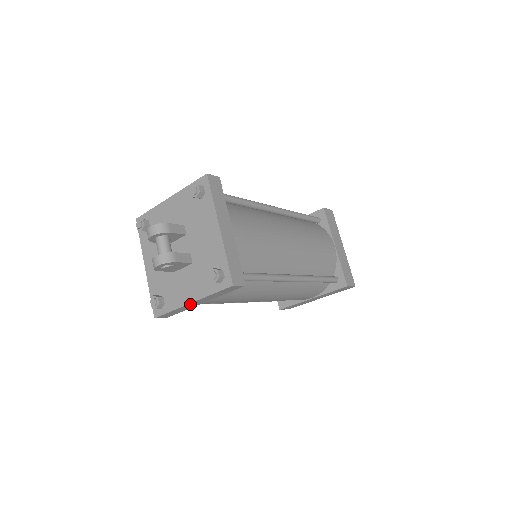
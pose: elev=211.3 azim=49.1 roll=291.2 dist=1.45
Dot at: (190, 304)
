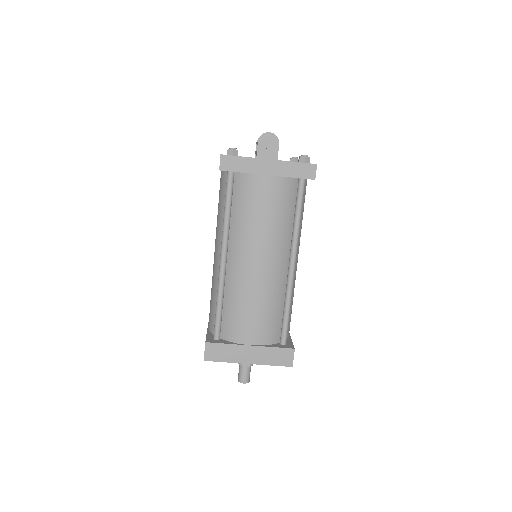
Dot at: (265, 162)
